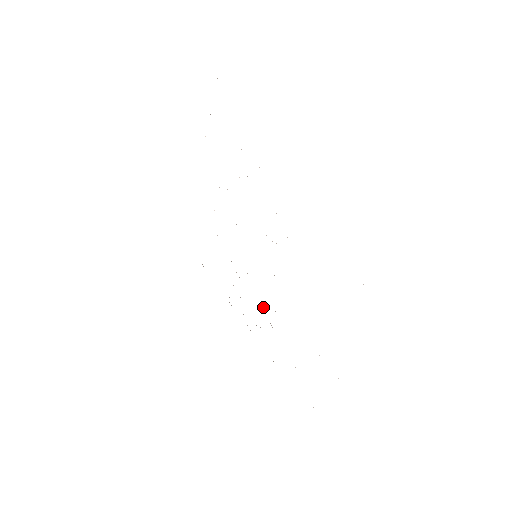
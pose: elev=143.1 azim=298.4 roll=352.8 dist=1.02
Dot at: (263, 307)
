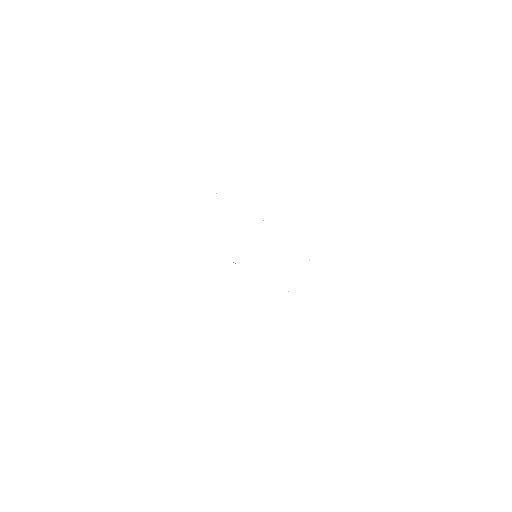
Dot at: occluded
